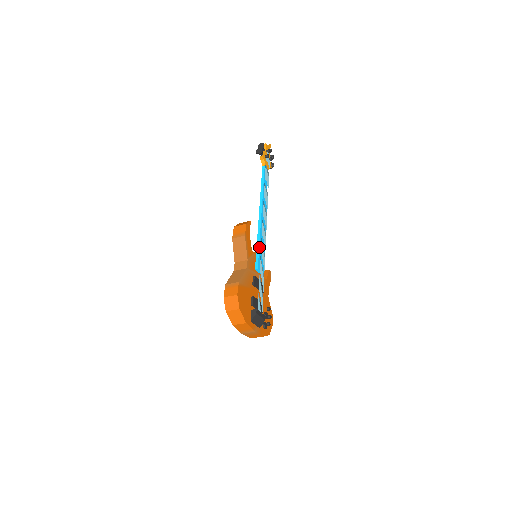
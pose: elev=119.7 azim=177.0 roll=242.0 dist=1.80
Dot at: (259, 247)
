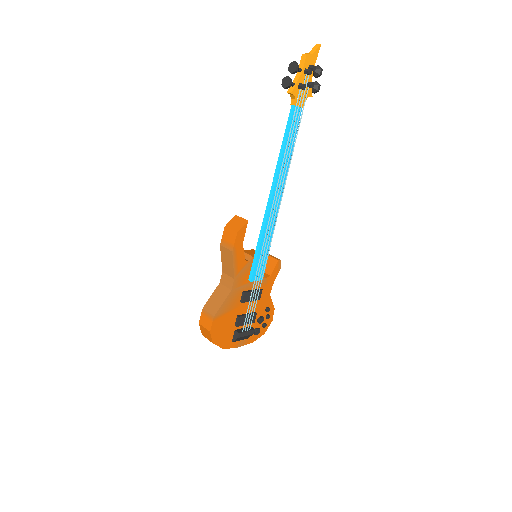
Dot at: (258, 251)
